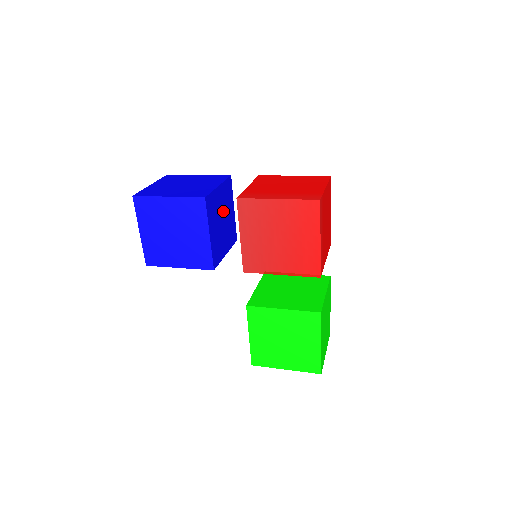
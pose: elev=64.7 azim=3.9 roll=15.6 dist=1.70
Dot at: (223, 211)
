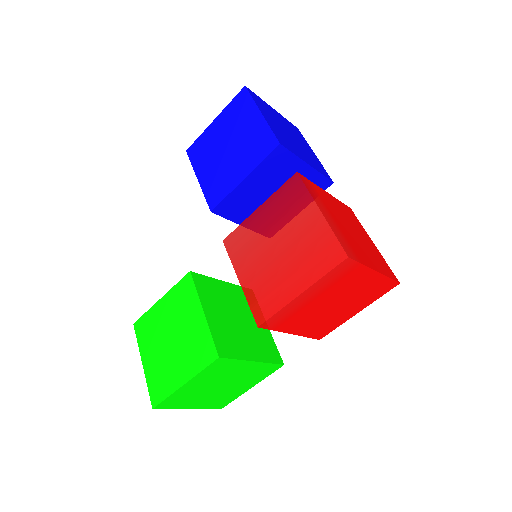
Dot at: occluded
